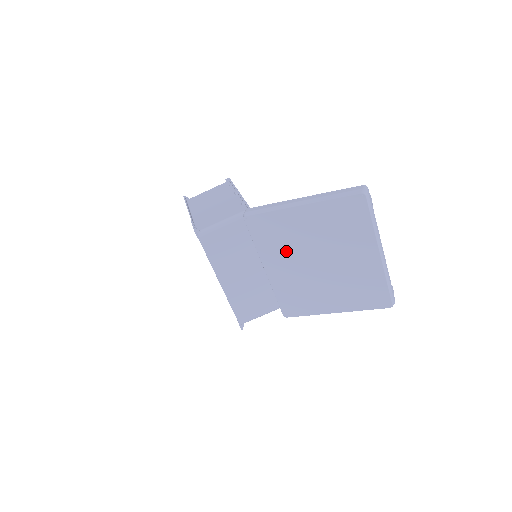
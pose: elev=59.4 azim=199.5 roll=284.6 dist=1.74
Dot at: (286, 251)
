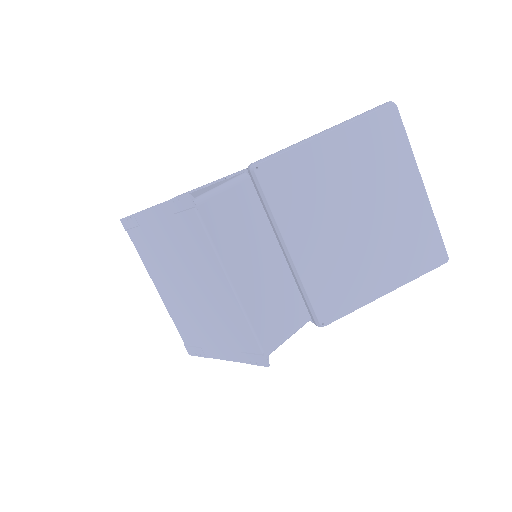
Dot at: (314, 209)
